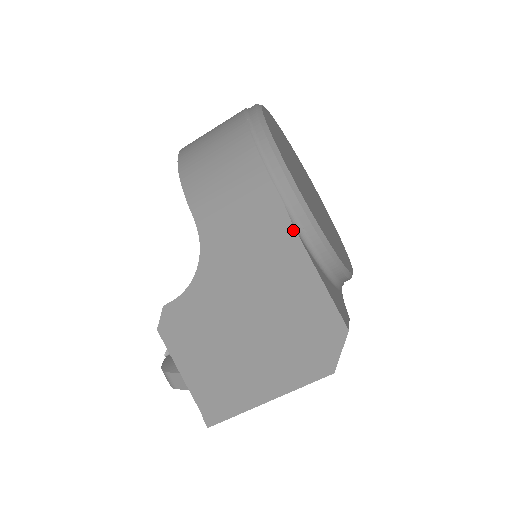
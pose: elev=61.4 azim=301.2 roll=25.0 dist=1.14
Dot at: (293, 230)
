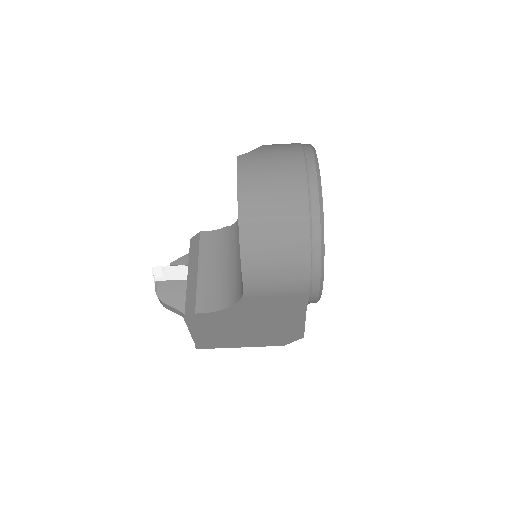
Dot at: (305, 307)
